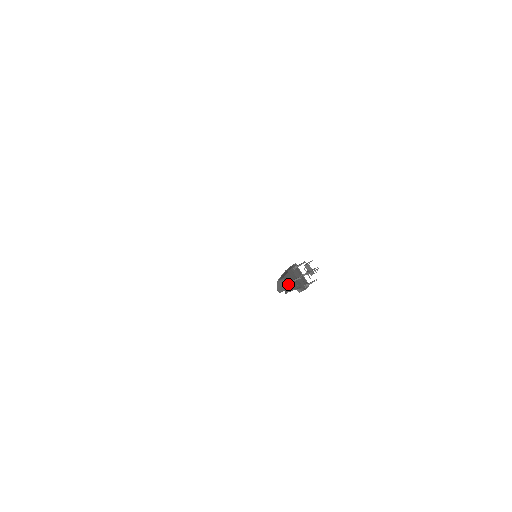
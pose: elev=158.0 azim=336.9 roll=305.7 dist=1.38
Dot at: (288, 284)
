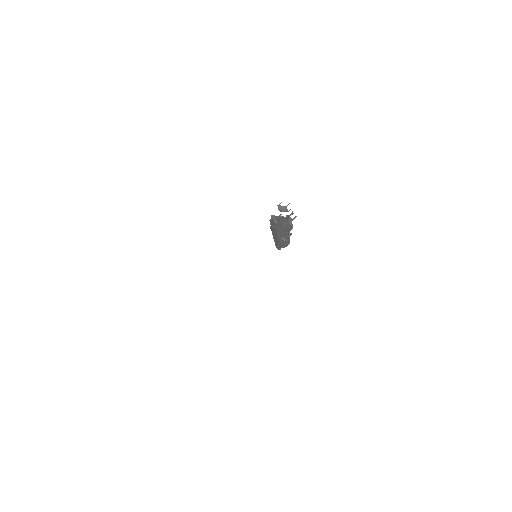
Dot at: (285, 244)
